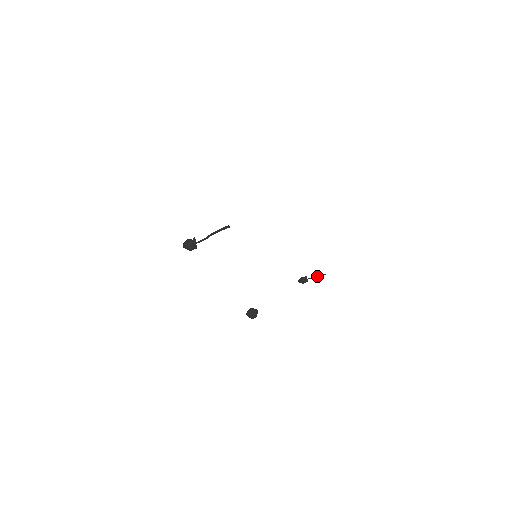
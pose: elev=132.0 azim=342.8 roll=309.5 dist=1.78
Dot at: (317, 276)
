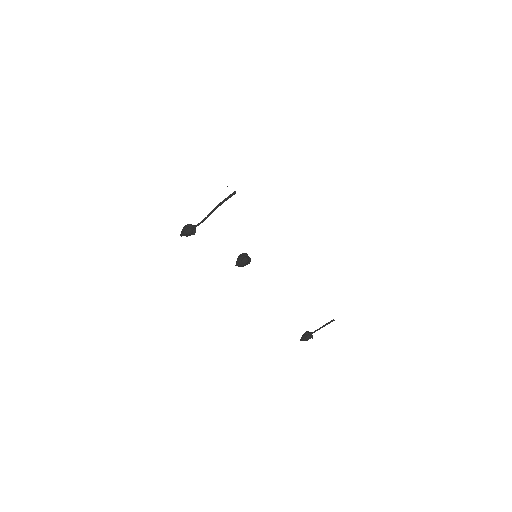
Dot at: (324, 325)
